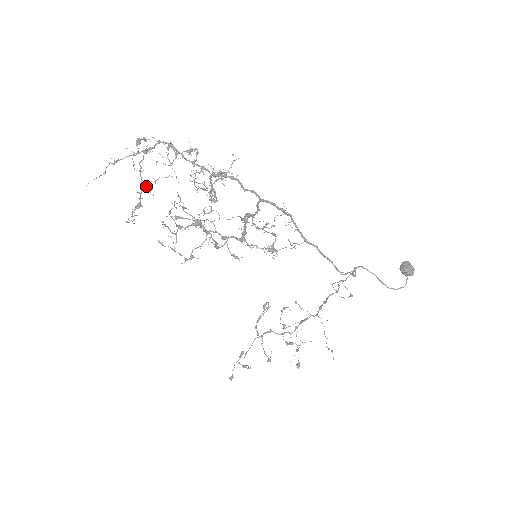
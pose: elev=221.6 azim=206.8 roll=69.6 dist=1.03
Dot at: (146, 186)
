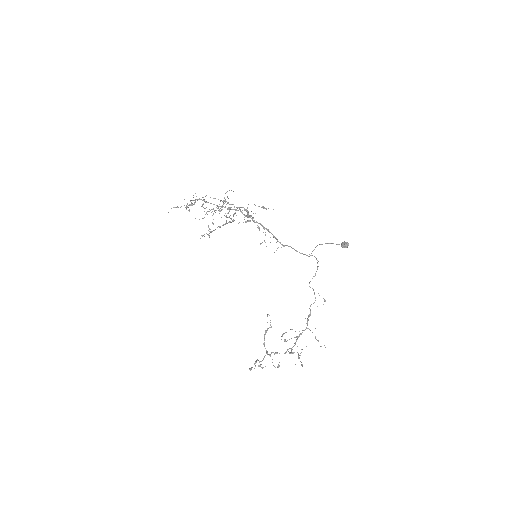
Dot at: (195, 202)
